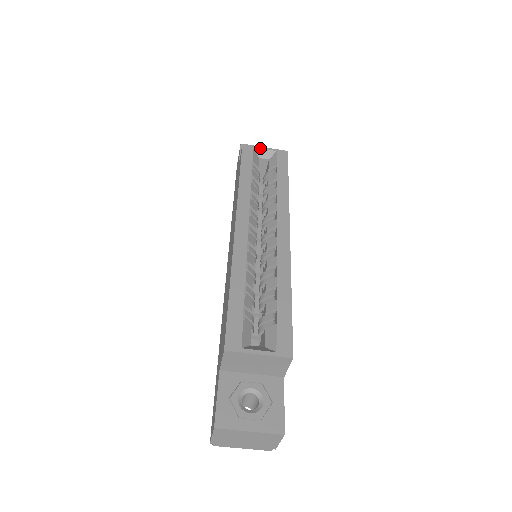
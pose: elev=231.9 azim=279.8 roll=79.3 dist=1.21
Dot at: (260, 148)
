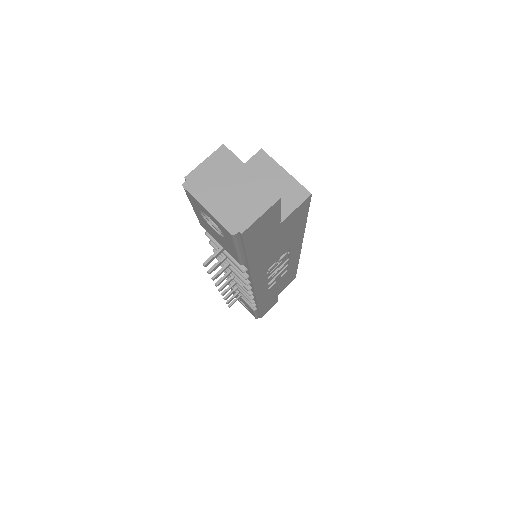
Dot at: occluded
